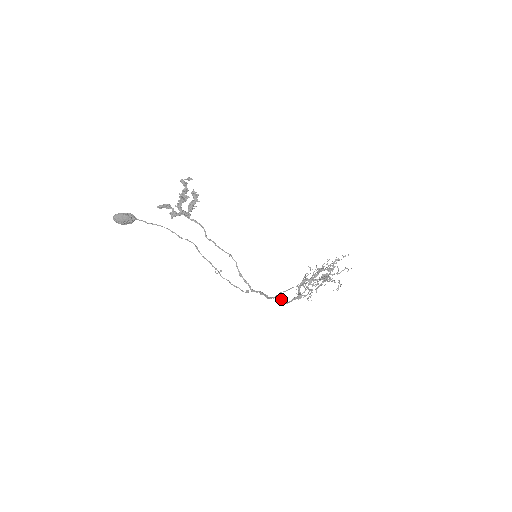
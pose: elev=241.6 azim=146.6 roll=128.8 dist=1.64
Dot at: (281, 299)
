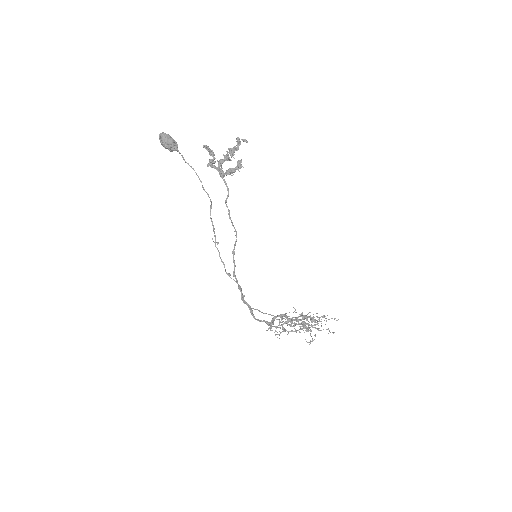
Dot at: occluded
